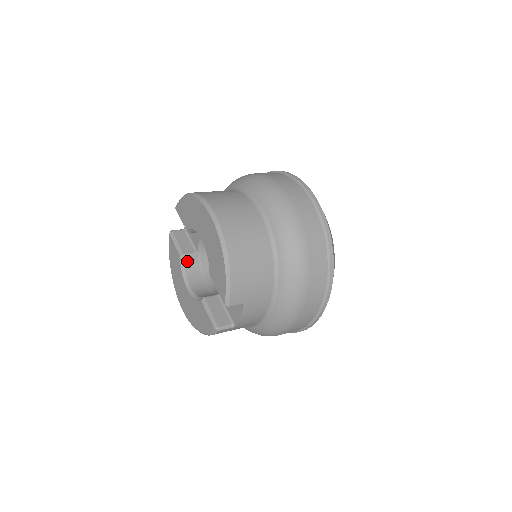
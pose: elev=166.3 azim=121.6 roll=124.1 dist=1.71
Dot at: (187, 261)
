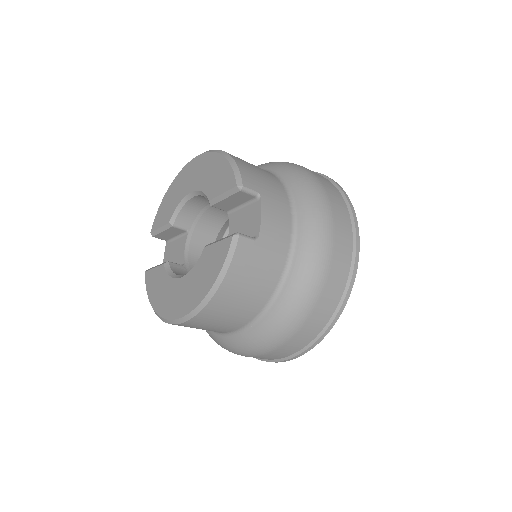
Dot at: (174, 268)
